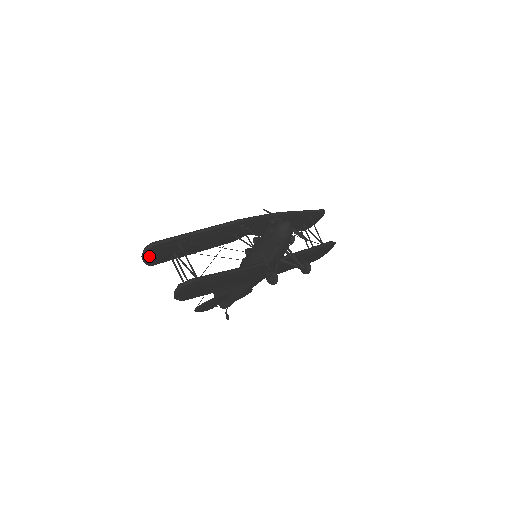
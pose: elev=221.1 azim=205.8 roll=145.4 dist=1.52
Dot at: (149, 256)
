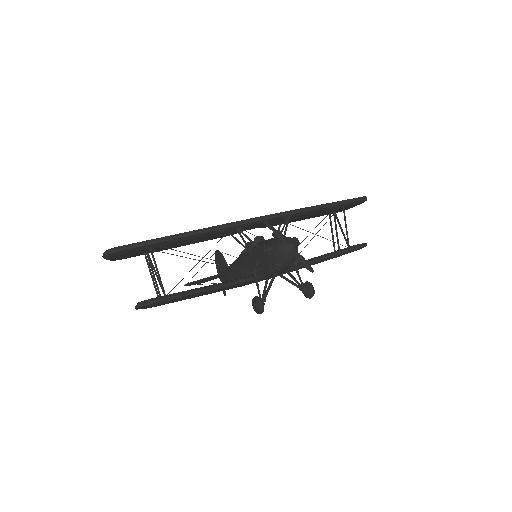
Dot at: (112, 257)
